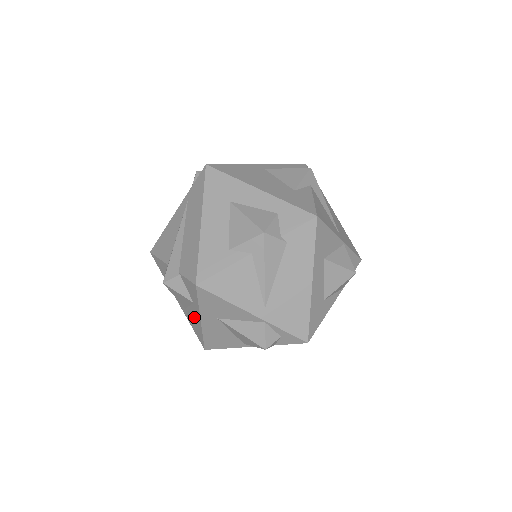
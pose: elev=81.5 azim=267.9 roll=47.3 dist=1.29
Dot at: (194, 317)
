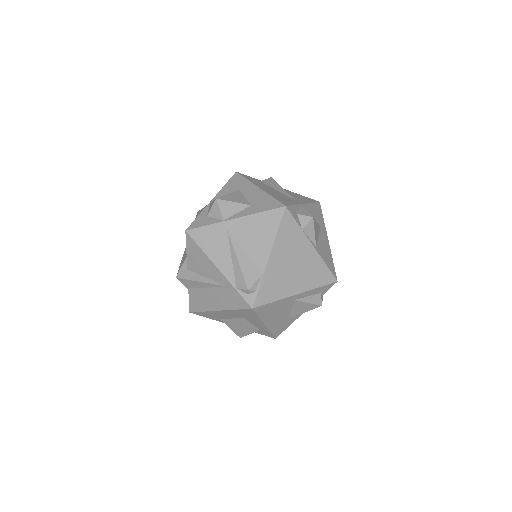
Dot at: occluded
